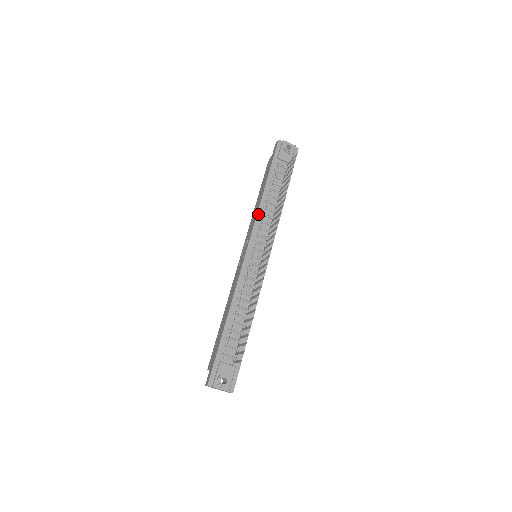
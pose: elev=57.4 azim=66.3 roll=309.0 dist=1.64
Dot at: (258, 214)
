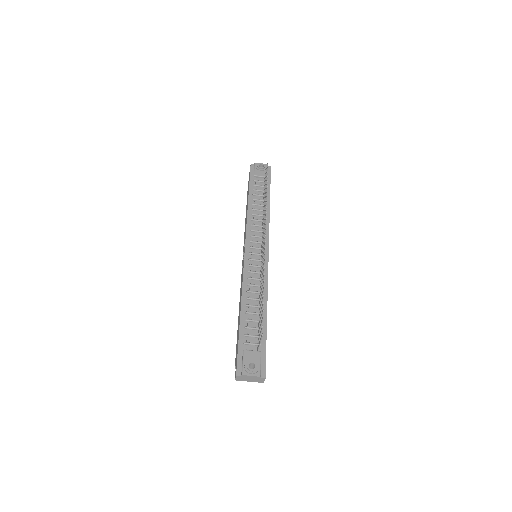
Dot at: (248, 221)
